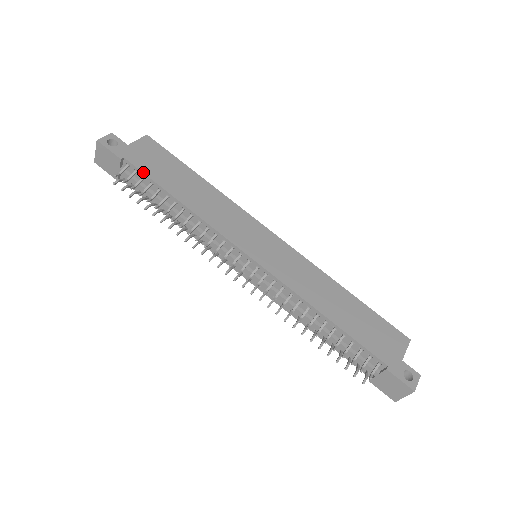
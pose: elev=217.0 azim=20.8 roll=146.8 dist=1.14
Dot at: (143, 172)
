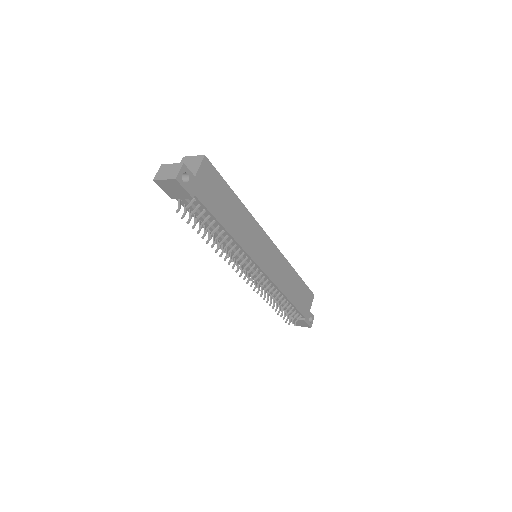
Dot at: (207, 208)
